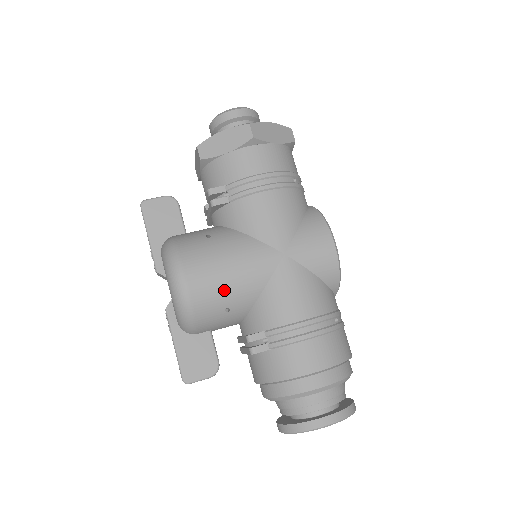
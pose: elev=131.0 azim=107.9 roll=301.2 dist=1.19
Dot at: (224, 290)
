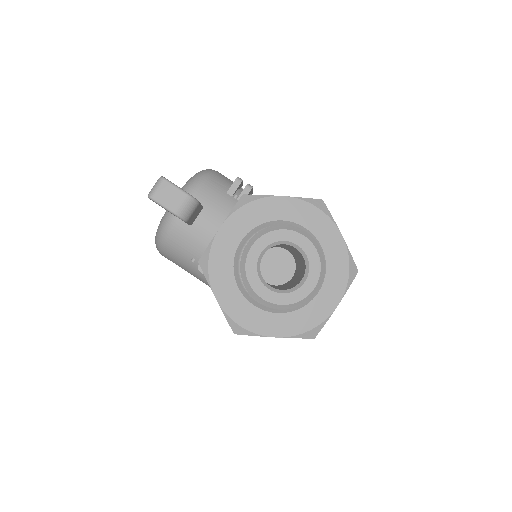
Dot at: occluded
